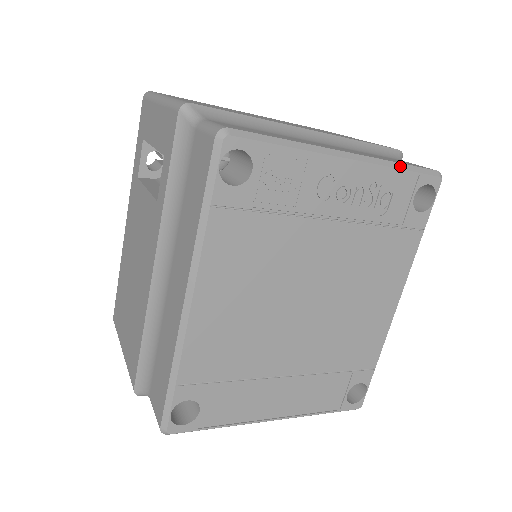
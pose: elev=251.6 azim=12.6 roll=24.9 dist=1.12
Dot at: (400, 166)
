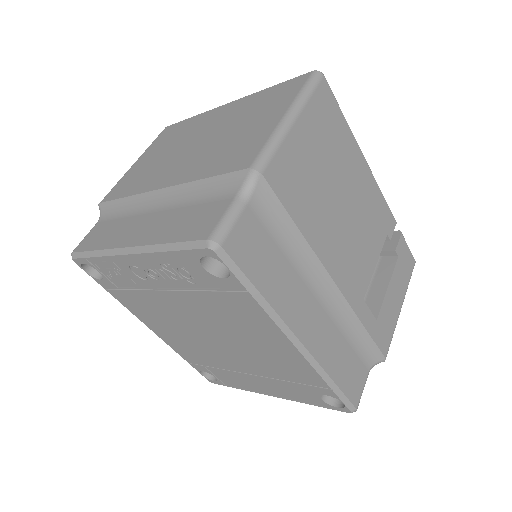
Dot at: (167, 248)
